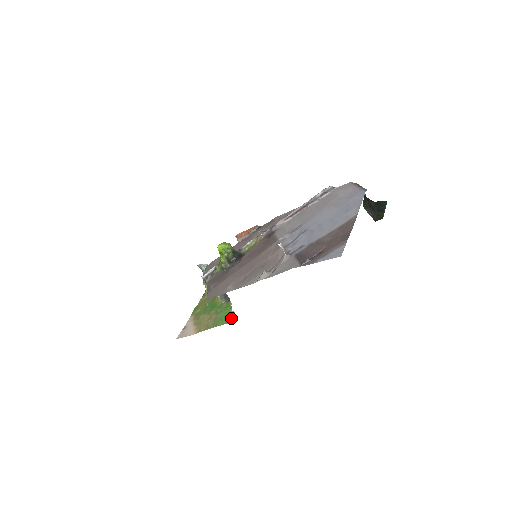
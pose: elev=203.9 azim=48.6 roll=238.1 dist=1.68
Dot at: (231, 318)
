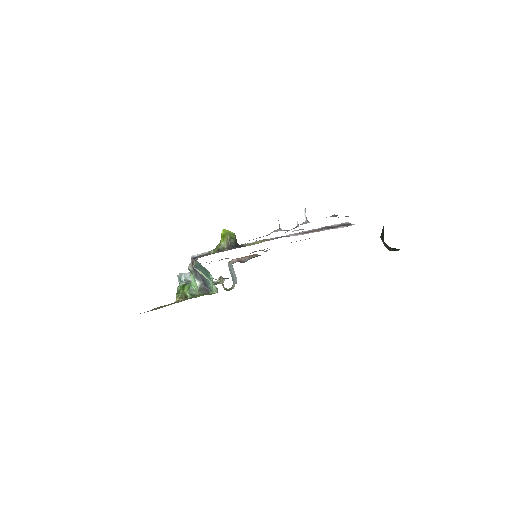
Dot at: occluded
